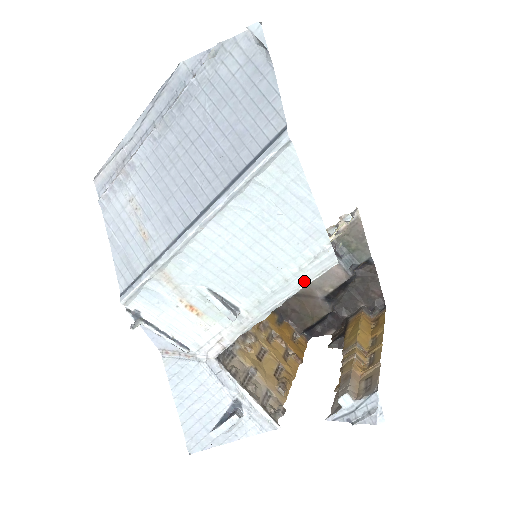
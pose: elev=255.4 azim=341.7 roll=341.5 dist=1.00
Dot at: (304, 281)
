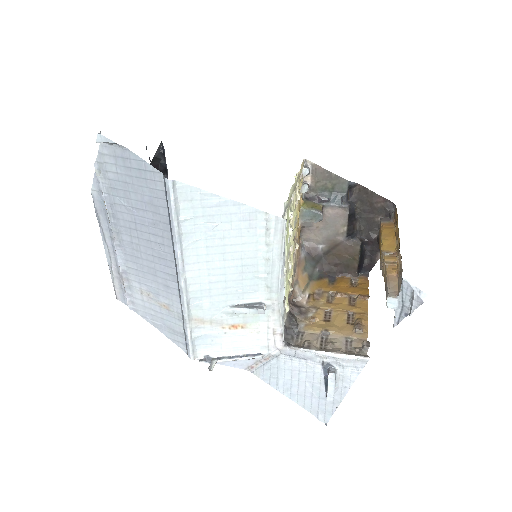
Dot at: (279, 250)
